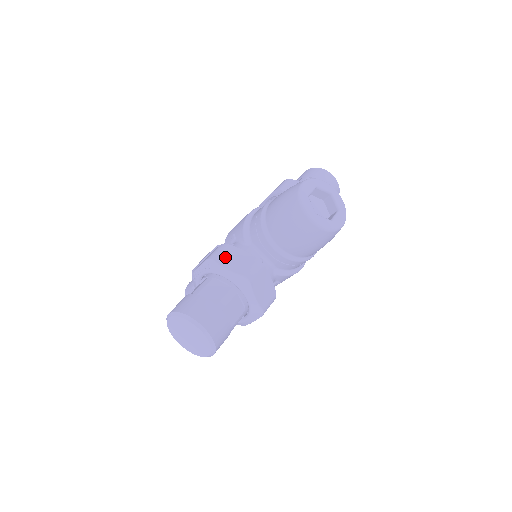
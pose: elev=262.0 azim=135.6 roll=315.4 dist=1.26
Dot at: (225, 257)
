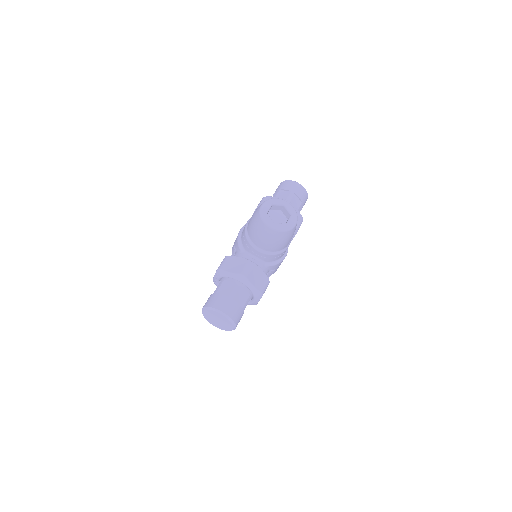
Dot at: (228, 265)
